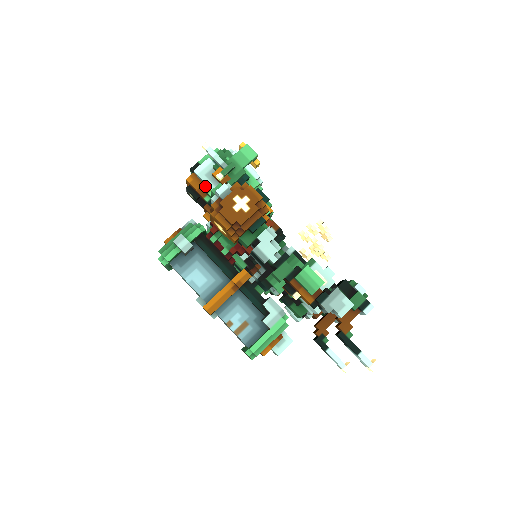
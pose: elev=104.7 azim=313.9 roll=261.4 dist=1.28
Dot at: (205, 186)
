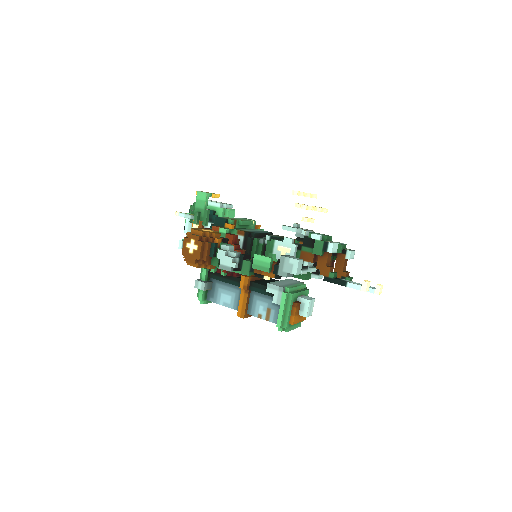
Dot at: occluded
